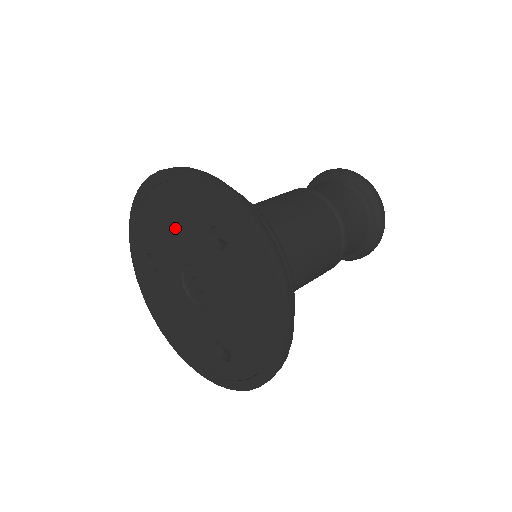
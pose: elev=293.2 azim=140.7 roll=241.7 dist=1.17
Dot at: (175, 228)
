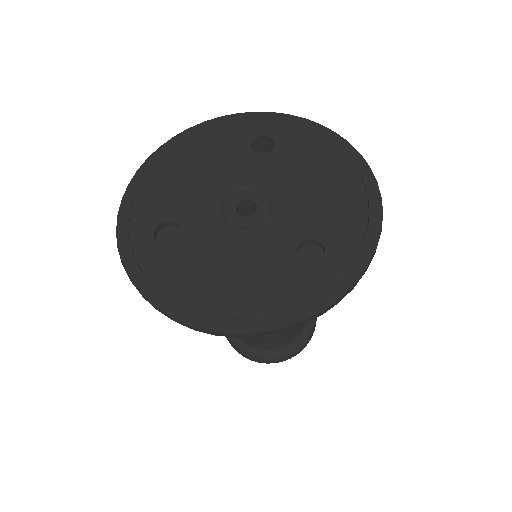
Dot at: (203, 171)
